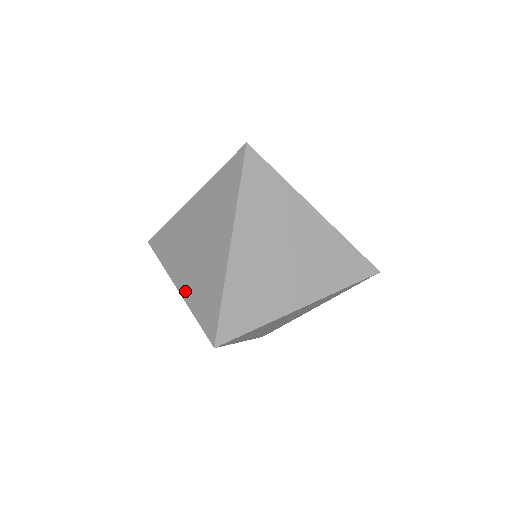
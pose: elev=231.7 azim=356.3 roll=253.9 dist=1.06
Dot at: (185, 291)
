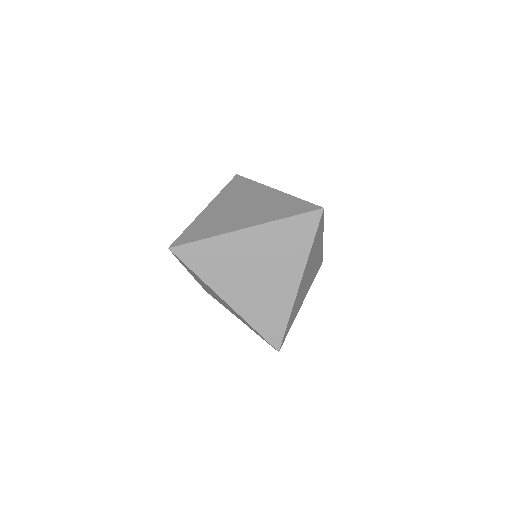
Dot at: (205, 214)
